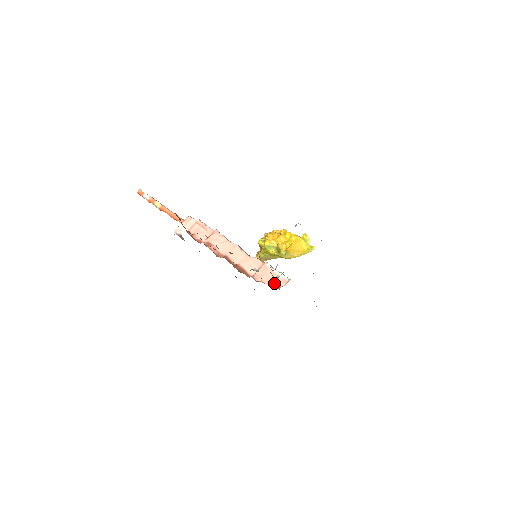
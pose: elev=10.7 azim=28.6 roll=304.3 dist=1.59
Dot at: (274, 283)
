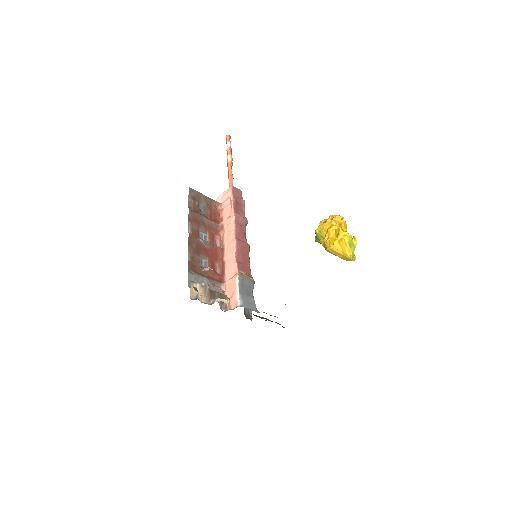
Dot at: occluded
